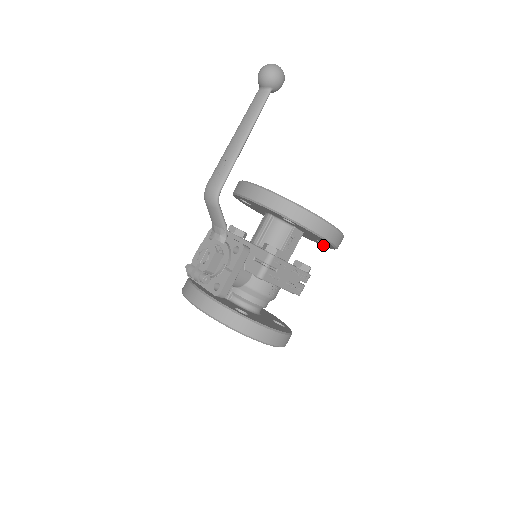
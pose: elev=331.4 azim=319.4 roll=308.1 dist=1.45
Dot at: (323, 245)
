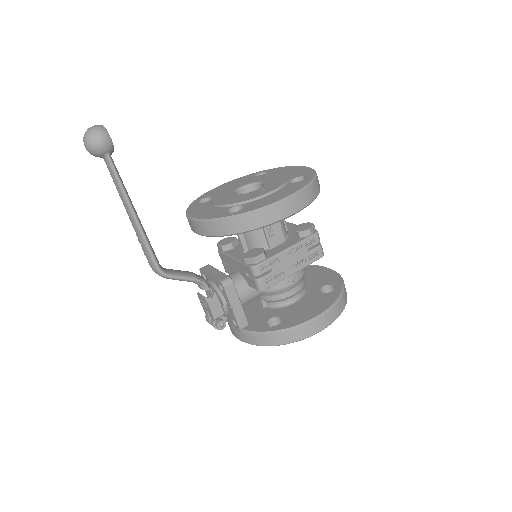
Dot at: occluded
